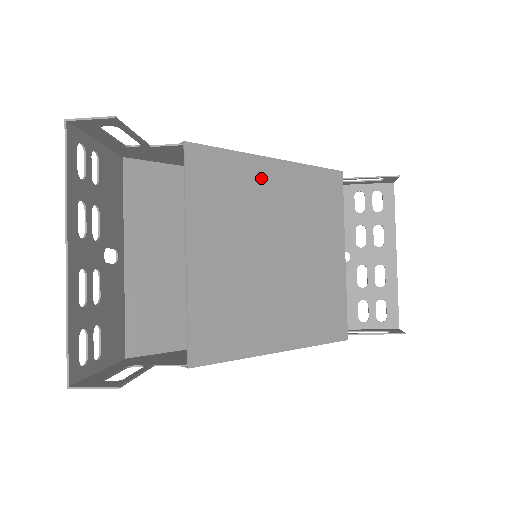
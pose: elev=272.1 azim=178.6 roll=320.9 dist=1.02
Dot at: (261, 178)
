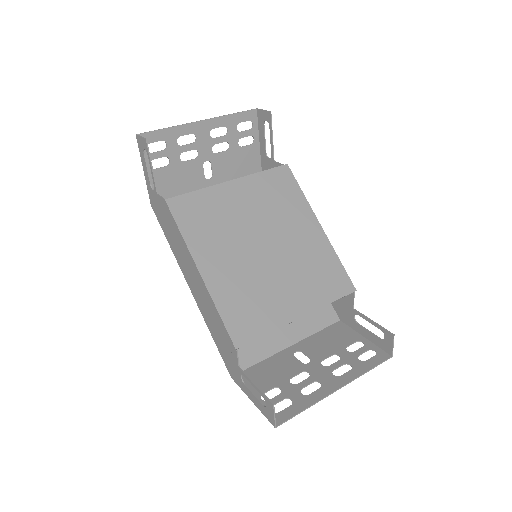
Dot at: (302, 218)
